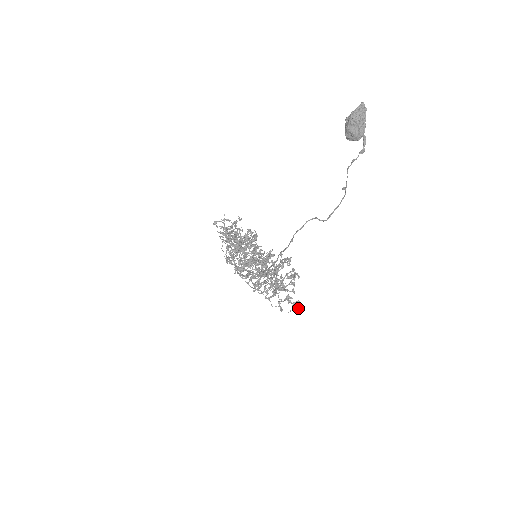
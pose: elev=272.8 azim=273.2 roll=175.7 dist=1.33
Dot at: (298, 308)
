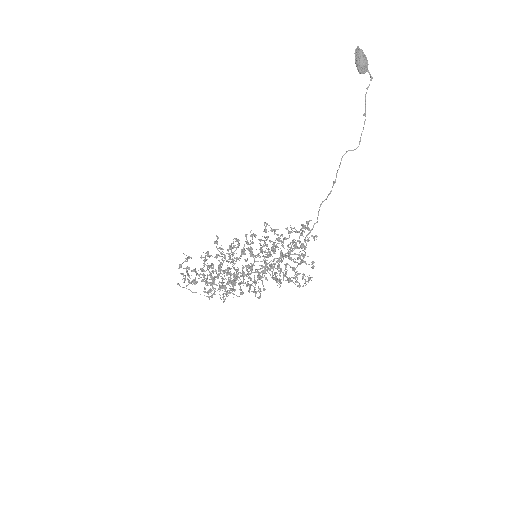
Dot at: (309, 277)
